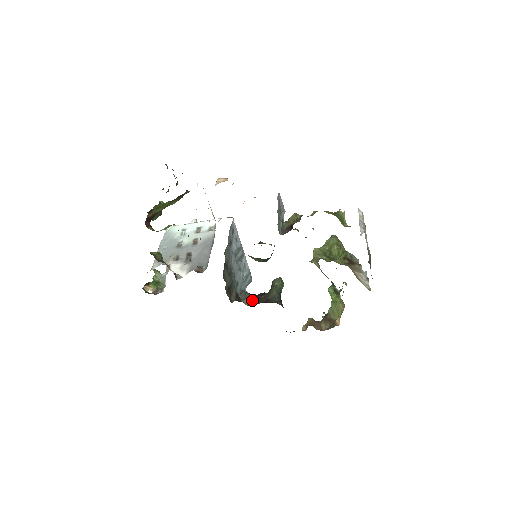
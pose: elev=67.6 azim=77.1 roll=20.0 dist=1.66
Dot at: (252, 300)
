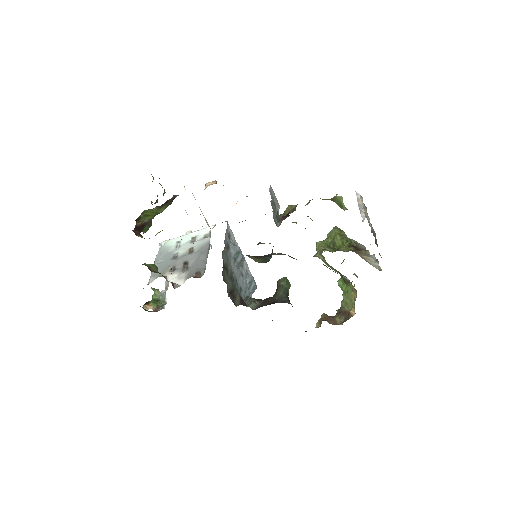
Dot at: (258, 304)
